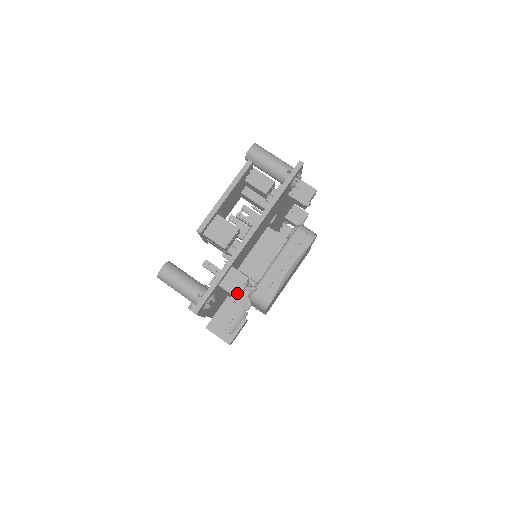
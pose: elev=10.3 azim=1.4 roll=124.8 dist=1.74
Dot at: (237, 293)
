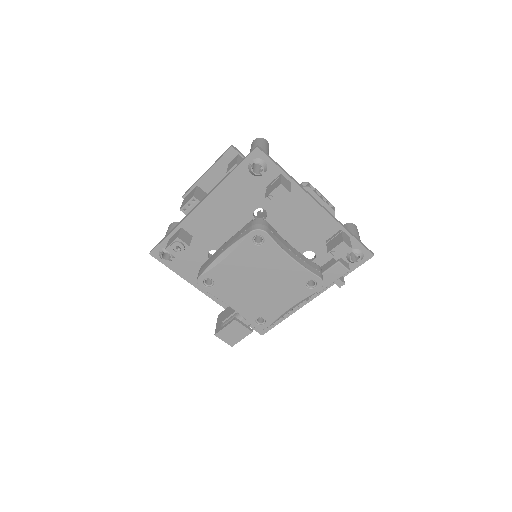
Dot at: (167, 247)
